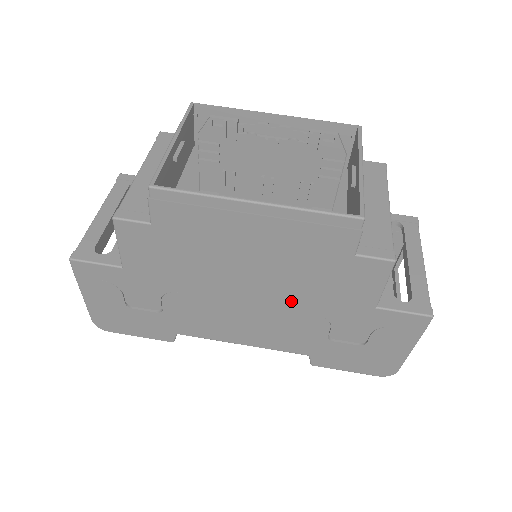
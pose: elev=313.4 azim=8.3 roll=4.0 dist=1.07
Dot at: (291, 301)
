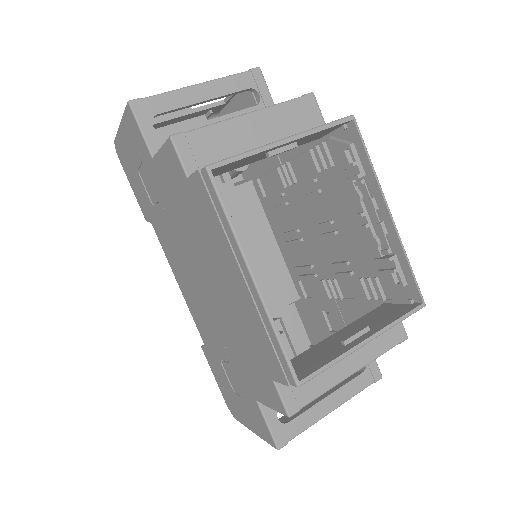
Dot at: (221, 325)
